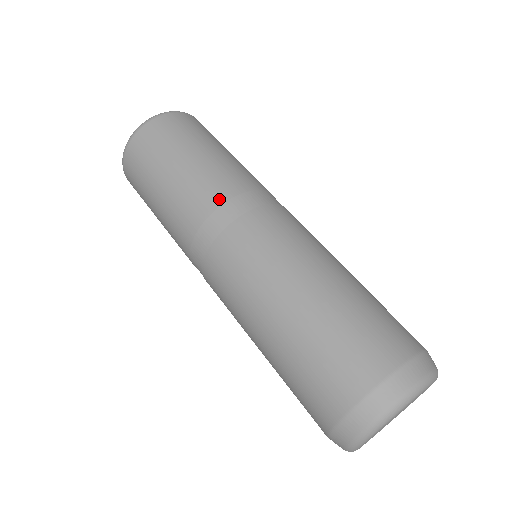
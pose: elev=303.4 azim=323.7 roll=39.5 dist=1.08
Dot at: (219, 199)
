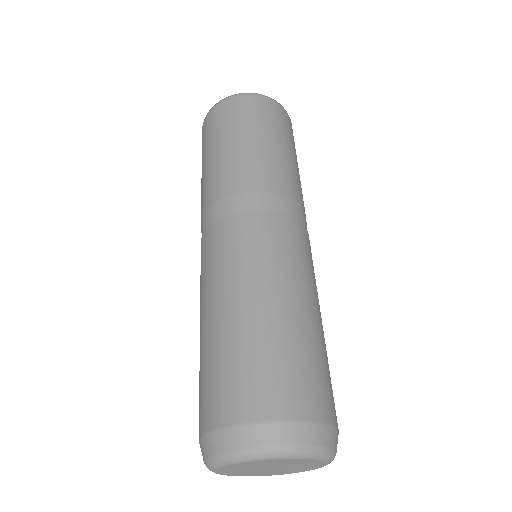
Dot at: (216, 197)
